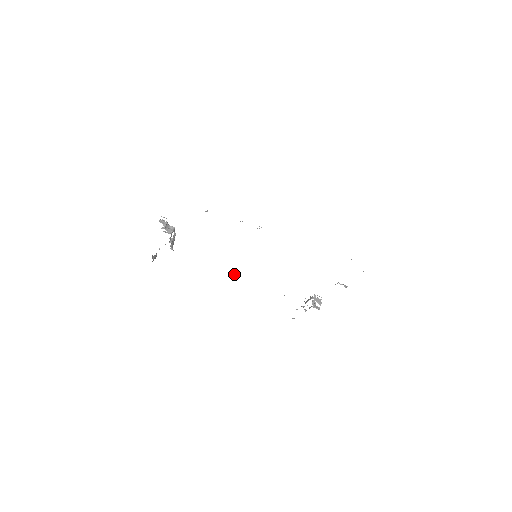
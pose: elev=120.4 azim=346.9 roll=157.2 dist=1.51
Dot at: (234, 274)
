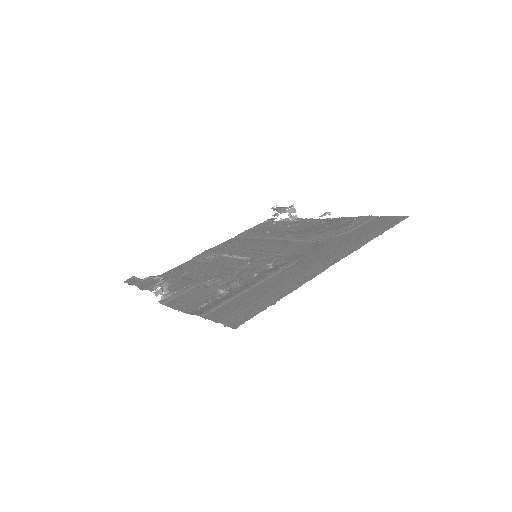
Dot at: (225, 256)
